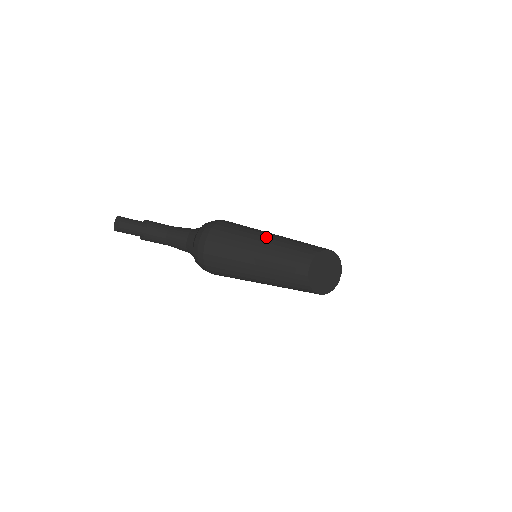
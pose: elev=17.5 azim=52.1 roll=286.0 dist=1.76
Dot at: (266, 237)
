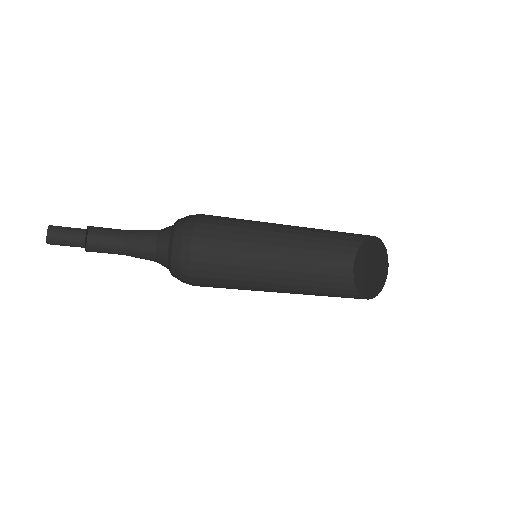
Dot at: (274, 231)
